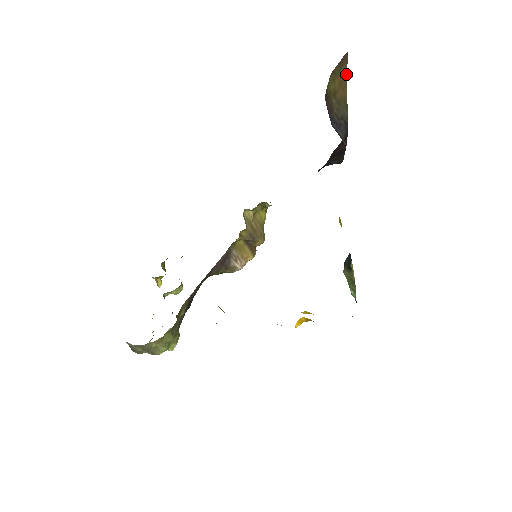
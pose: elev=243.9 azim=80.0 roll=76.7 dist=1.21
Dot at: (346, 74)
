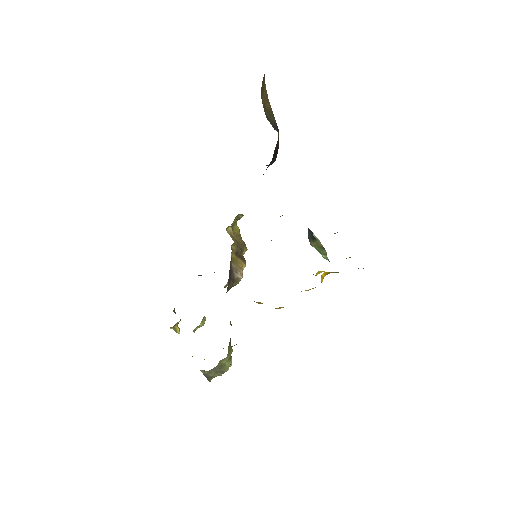
Dot at: (266, 91)
